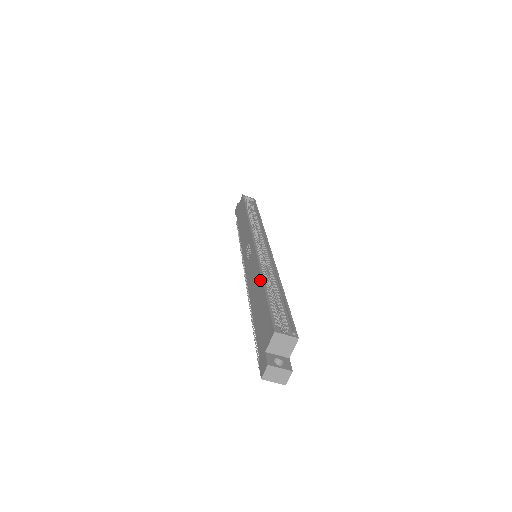
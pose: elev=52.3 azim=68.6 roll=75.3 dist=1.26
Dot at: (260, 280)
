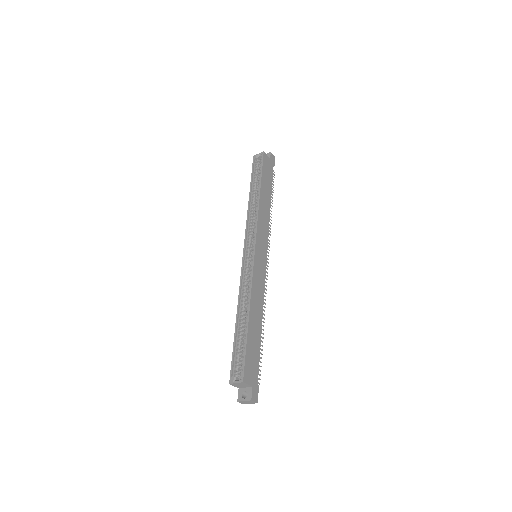
Dot at: (238, 314)
